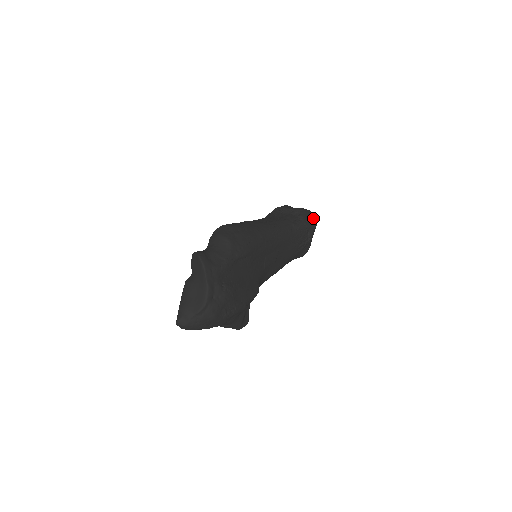
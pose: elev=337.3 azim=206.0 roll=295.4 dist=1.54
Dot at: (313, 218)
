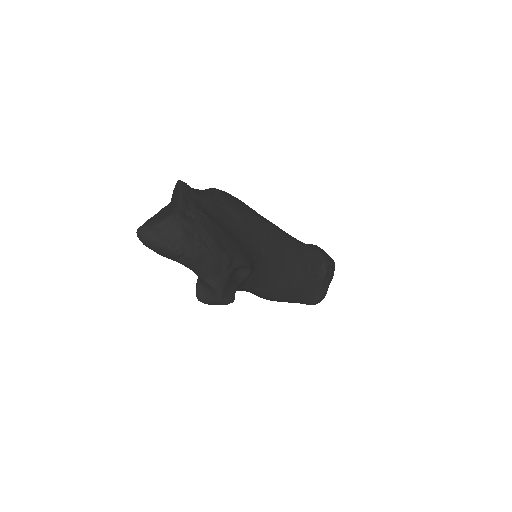
Dot at: (330, 257)
